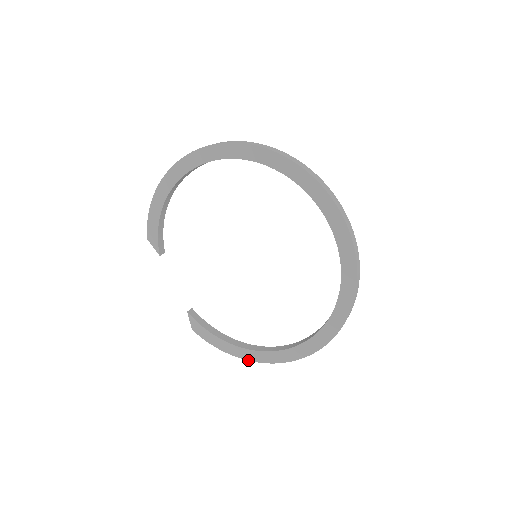
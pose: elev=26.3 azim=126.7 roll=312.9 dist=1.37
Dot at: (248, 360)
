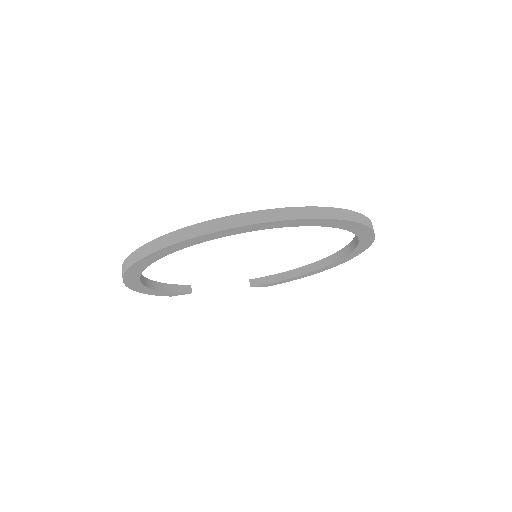
Dot at: occluded
